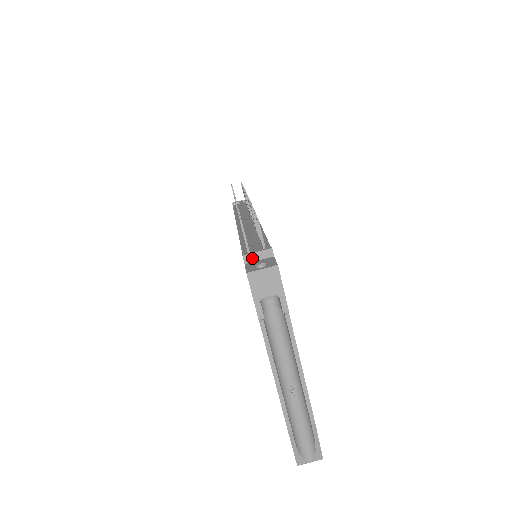
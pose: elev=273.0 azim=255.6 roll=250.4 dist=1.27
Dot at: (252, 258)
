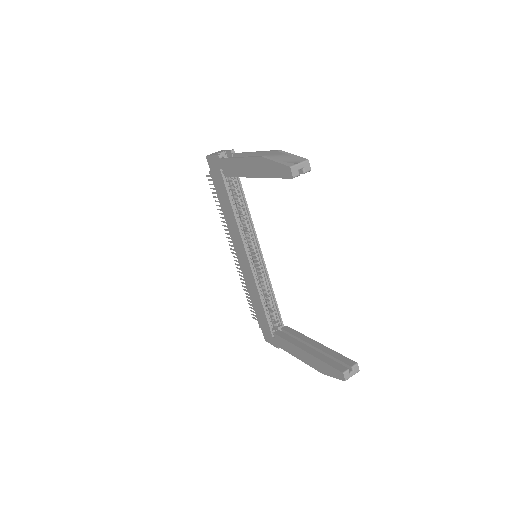
Dot at: occluded
